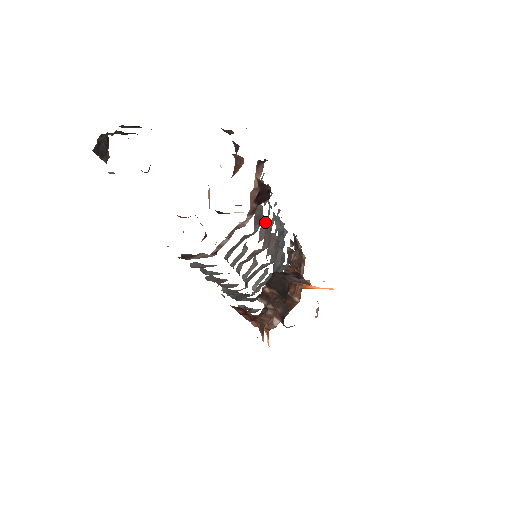
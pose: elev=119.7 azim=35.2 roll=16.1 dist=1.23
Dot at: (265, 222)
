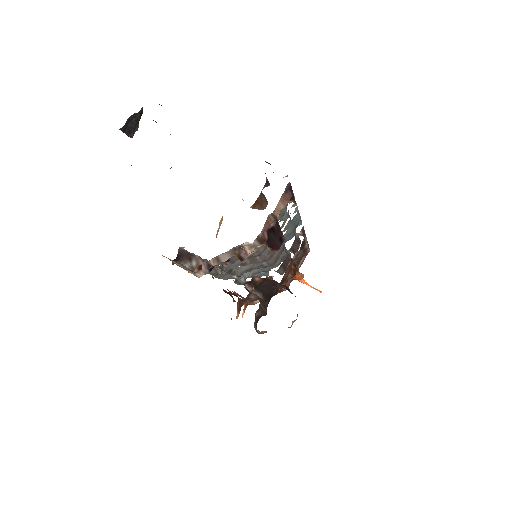
Dot at: occluded
